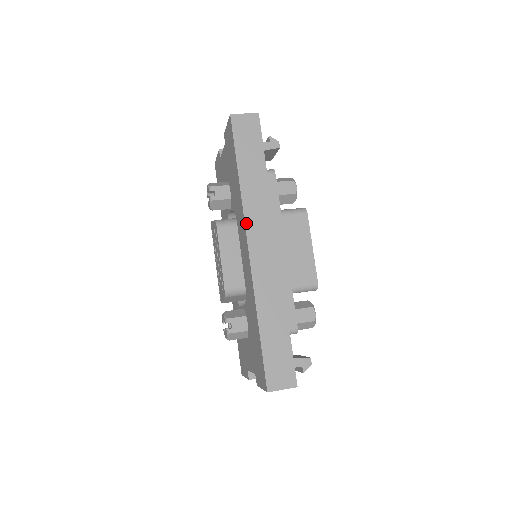
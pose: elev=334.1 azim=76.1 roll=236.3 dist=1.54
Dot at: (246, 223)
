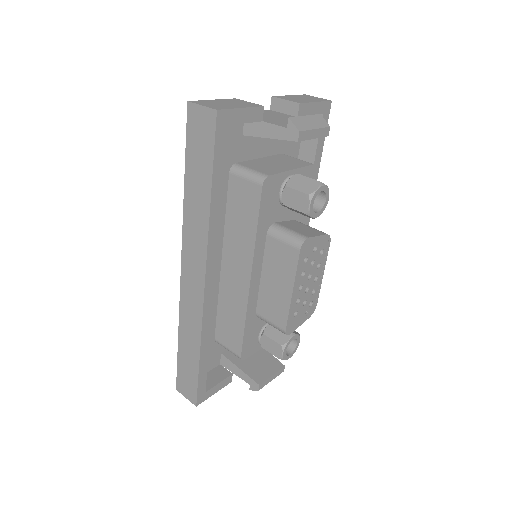
Dot at: (183, 245)
